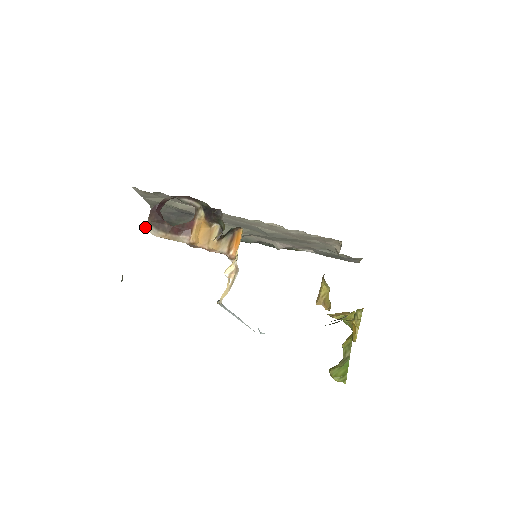
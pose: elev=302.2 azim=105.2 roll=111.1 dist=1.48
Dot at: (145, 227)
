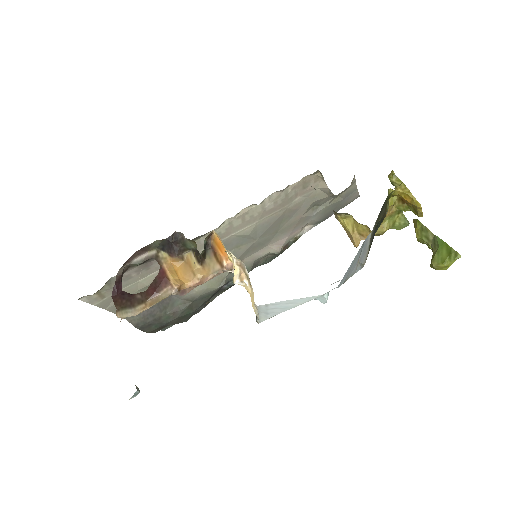
Dot at: (119, 317)
